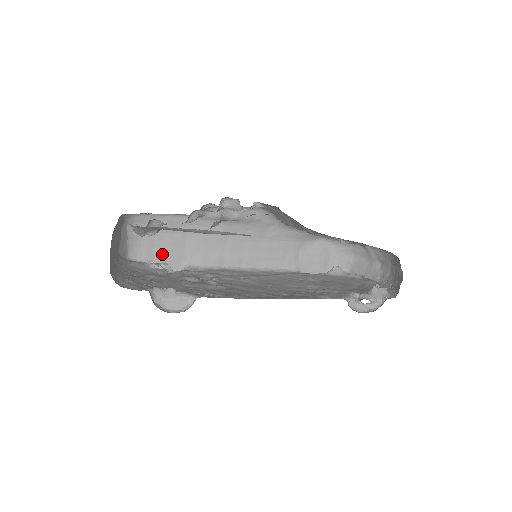
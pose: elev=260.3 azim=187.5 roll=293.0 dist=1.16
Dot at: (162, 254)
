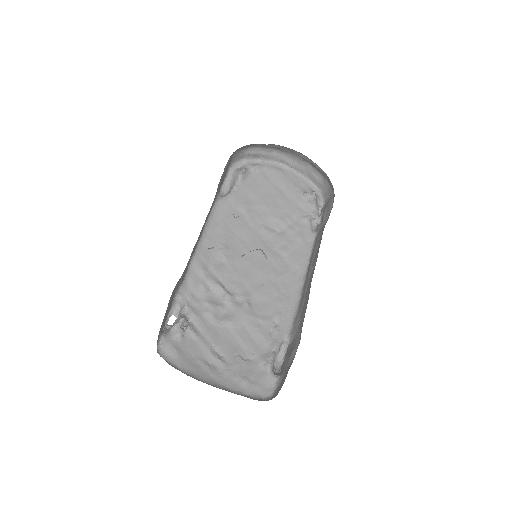
Dot at: (166, 315)
